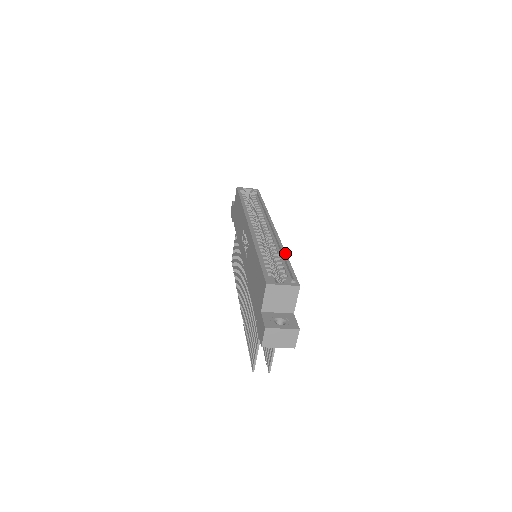
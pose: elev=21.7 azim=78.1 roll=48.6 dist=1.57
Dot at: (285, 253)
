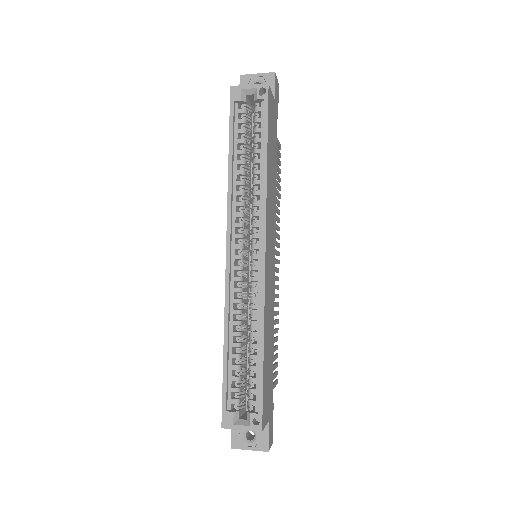
Dot at: (262, 343)
